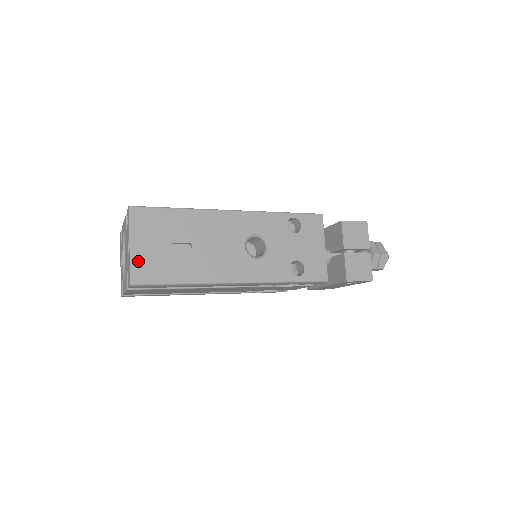
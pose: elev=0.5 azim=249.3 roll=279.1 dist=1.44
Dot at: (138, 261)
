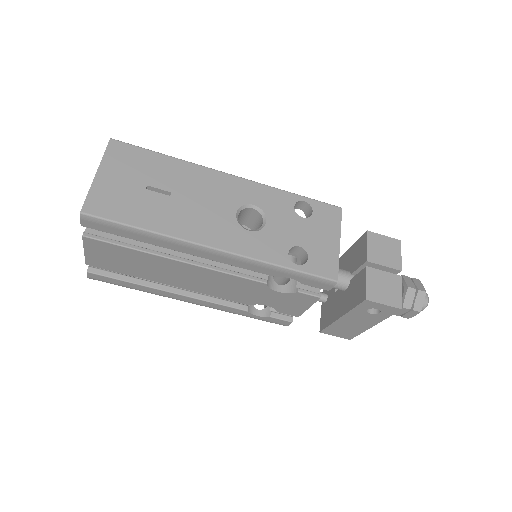
Dot at: (100, 192)
